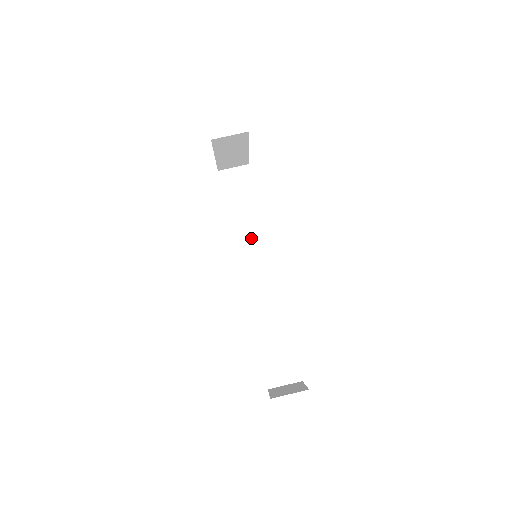
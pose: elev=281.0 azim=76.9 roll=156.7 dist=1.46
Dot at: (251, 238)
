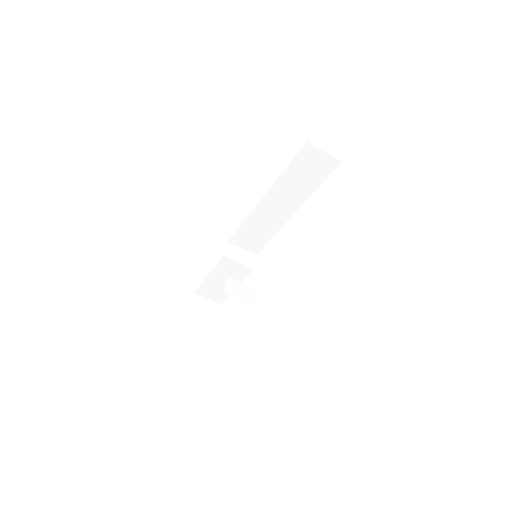
Dot at: (277, 210)
